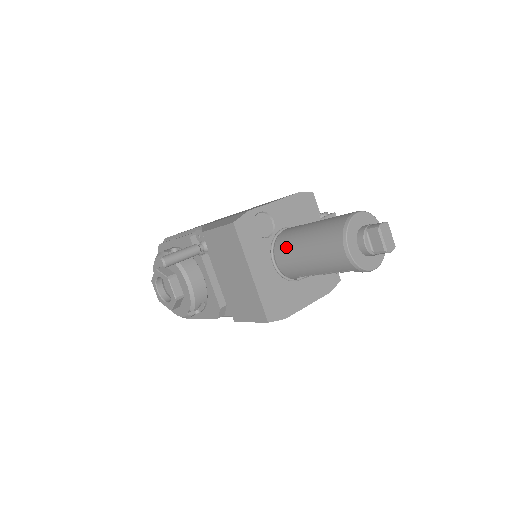
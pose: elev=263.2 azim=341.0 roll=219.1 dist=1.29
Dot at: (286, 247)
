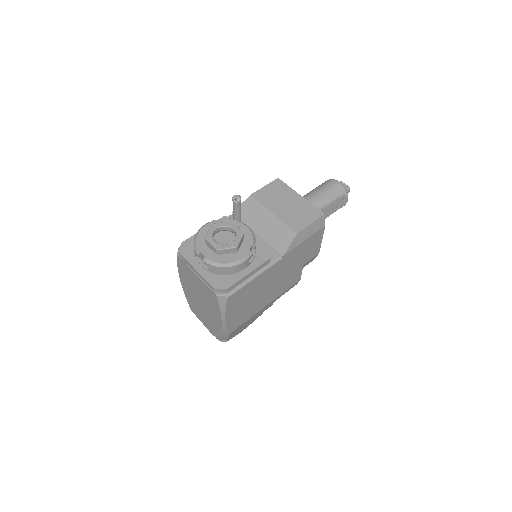
Dot at: occluded
